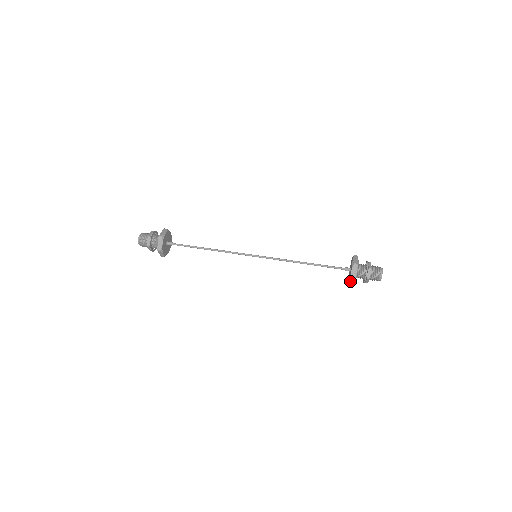
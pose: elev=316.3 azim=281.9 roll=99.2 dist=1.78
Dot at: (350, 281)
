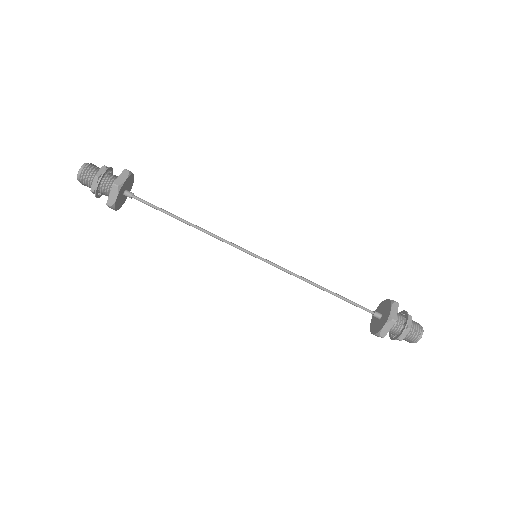
Dot at: (375, 334)
